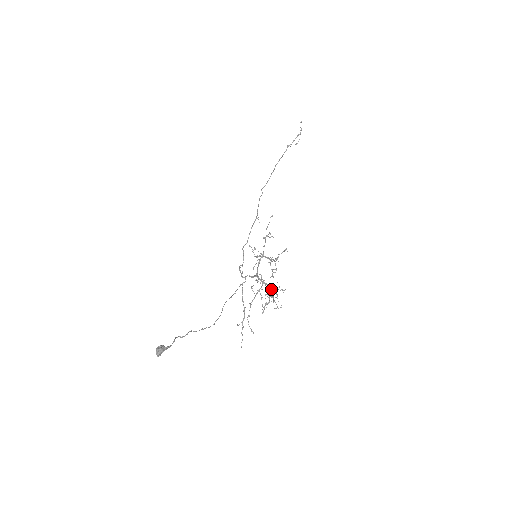
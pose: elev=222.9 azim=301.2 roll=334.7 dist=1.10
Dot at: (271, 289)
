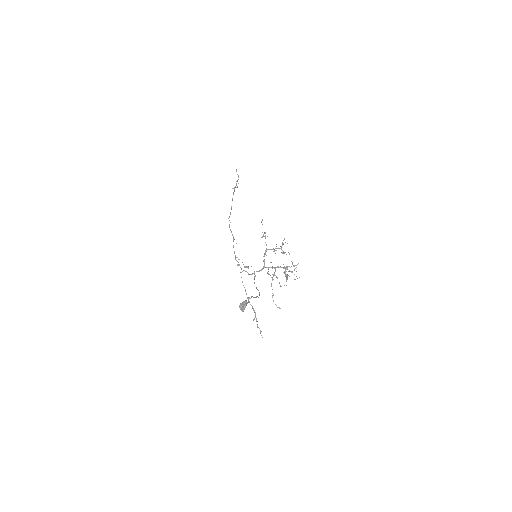
Dot at: occluded
